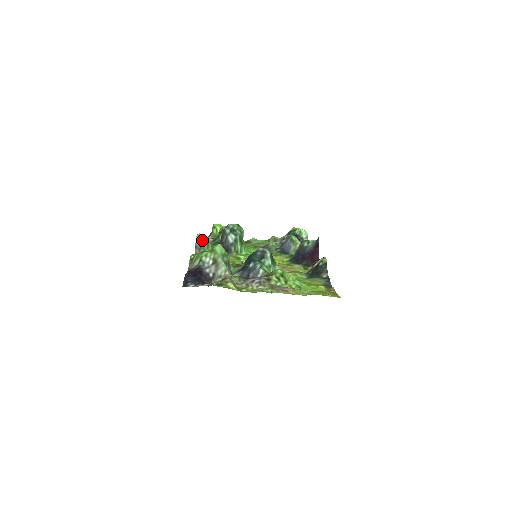
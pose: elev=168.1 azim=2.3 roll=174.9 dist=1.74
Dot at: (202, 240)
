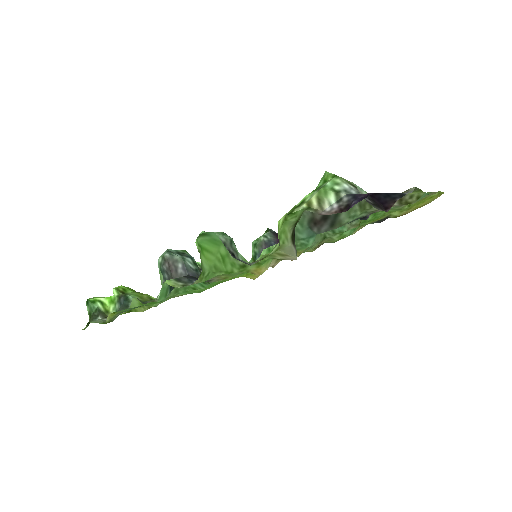
Dot at: (222, 232)
